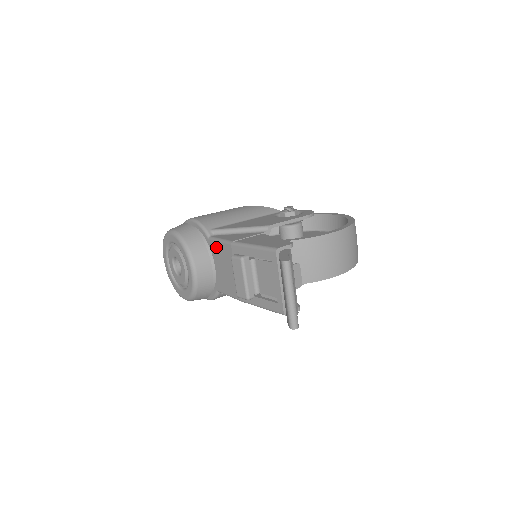
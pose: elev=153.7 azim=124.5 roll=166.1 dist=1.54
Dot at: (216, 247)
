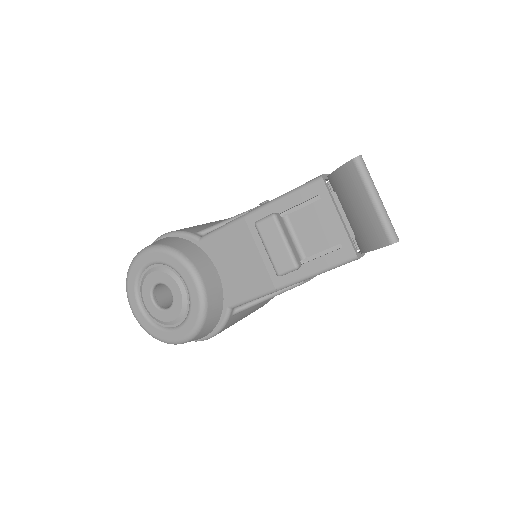
Dot at: (216, 242)
